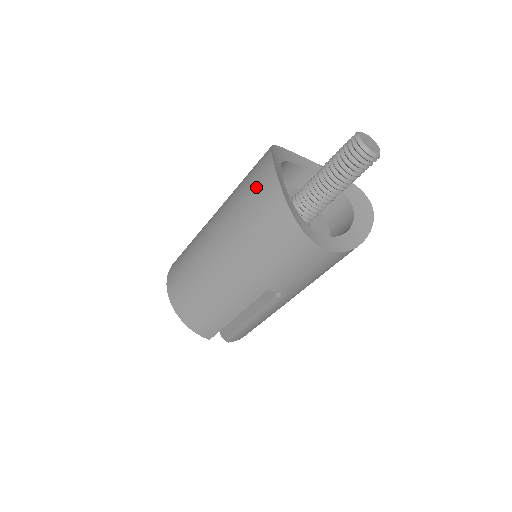
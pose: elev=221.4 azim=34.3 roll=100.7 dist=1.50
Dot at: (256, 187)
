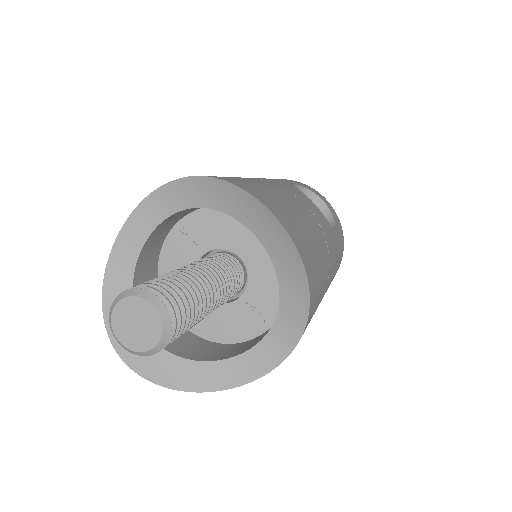
Dot at: occluded
